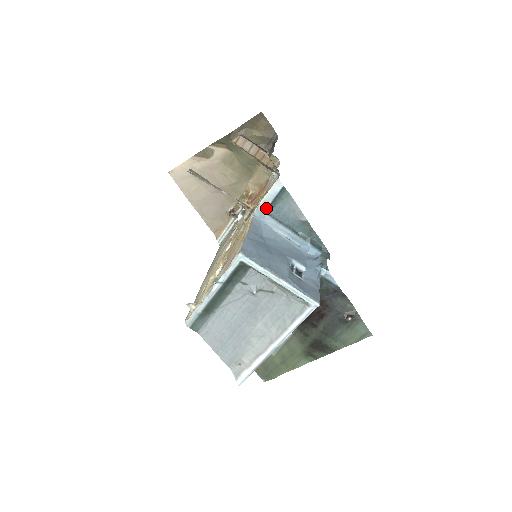
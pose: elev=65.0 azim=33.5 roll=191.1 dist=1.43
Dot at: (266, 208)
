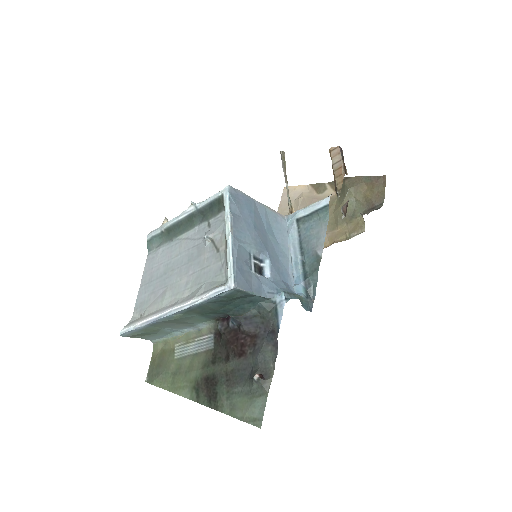
Dot at: (301, 216)
